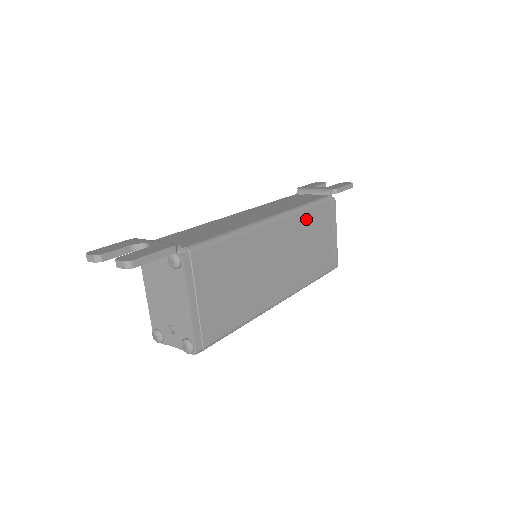
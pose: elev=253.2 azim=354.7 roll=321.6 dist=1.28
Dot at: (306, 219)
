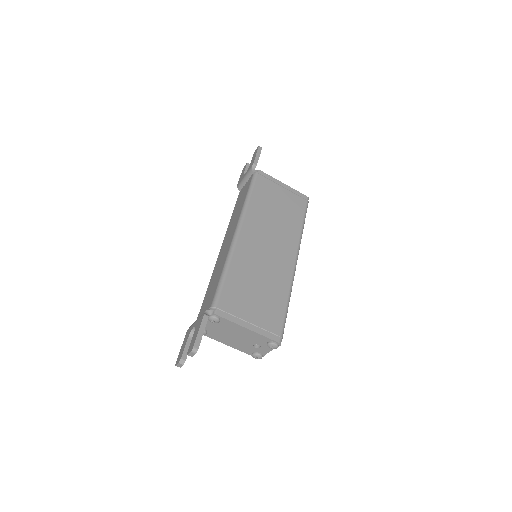
Dot at: (256, 205)
